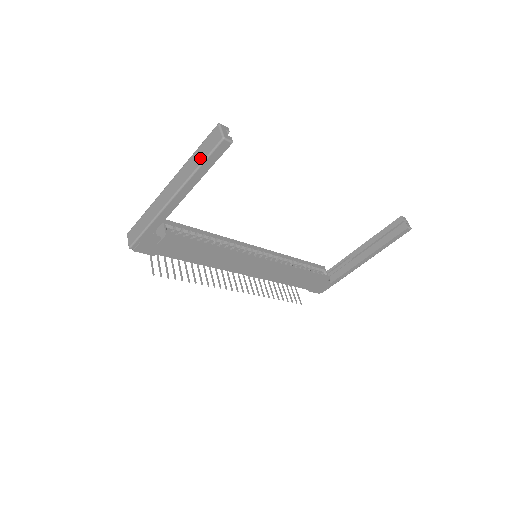
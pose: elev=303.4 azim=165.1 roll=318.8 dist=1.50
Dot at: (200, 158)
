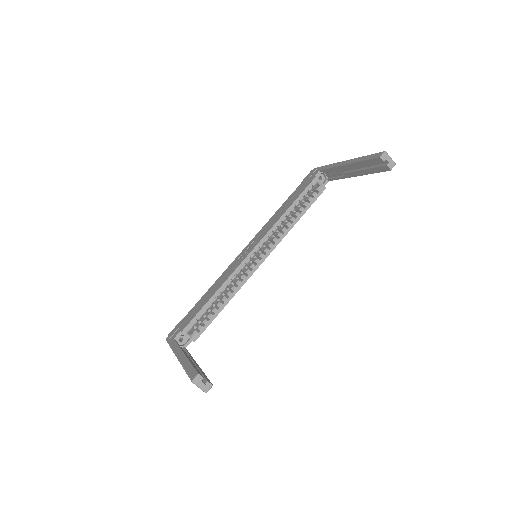
Dot at: occluded
